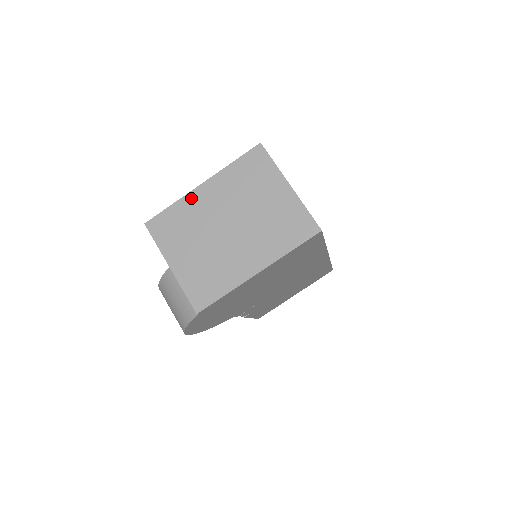
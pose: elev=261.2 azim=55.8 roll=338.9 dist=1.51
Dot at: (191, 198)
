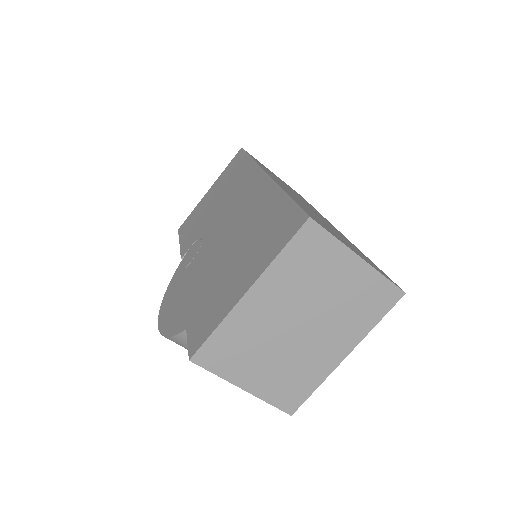
Dot at: (239, 313)
